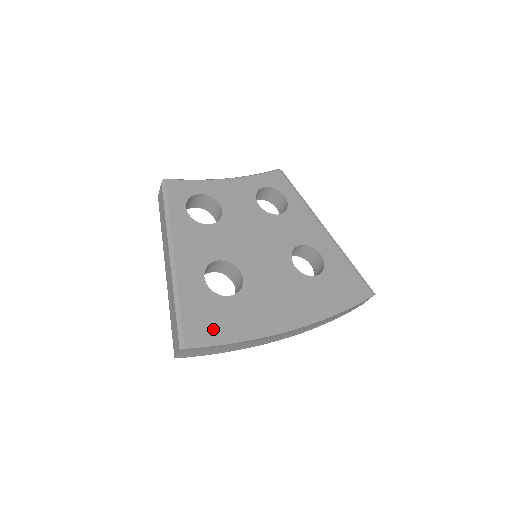
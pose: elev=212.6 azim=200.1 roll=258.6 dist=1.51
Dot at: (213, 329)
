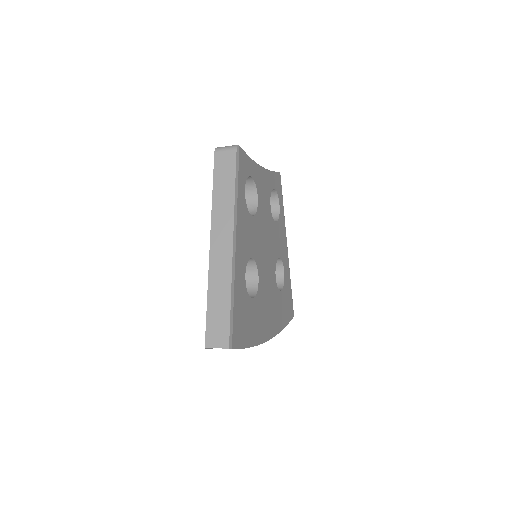
Dot at: (244, 331)
